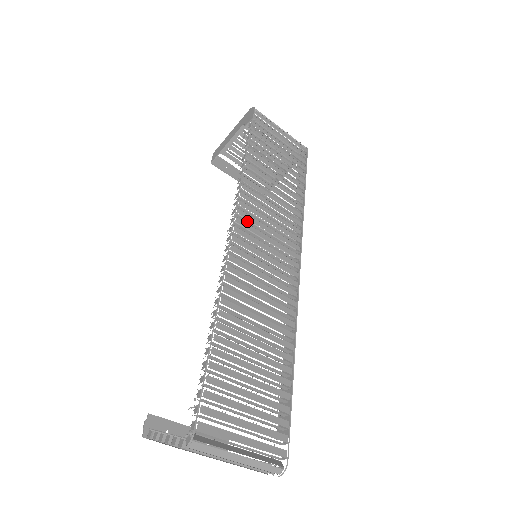
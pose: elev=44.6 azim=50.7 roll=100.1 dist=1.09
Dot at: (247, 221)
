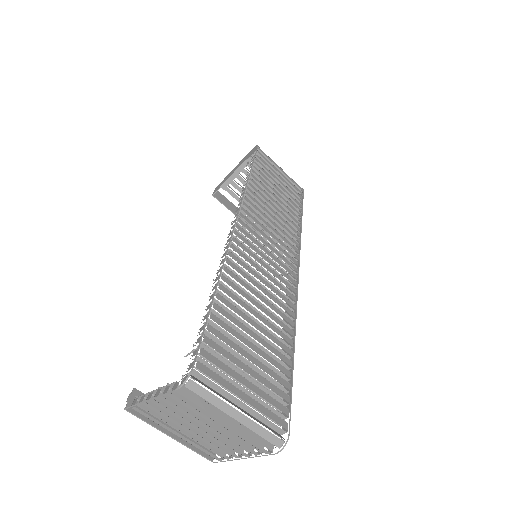
Dot at: (250, 220)
